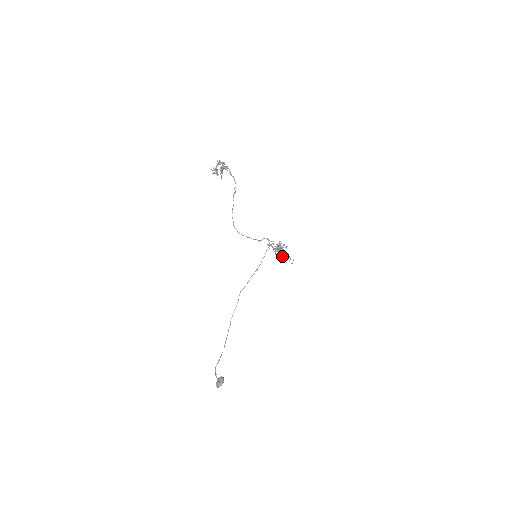
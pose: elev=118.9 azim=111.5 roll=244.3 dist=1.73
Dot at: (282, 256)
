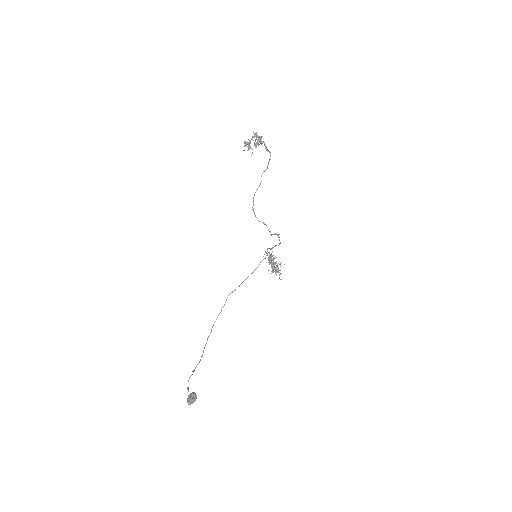
Dot at: occluded
